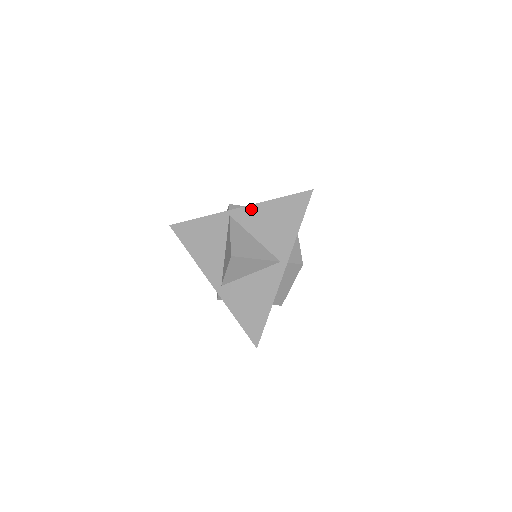
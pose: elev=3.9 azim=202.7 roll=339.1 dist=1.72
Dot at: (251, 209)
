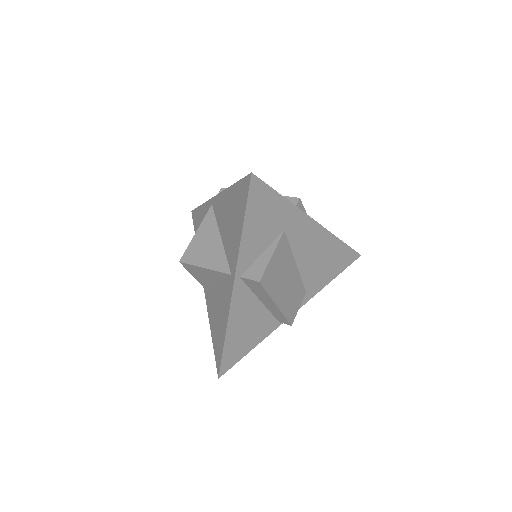
Dot at: (220, 198)
